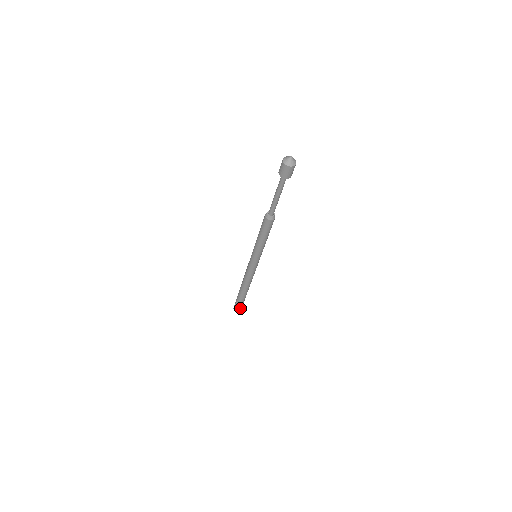
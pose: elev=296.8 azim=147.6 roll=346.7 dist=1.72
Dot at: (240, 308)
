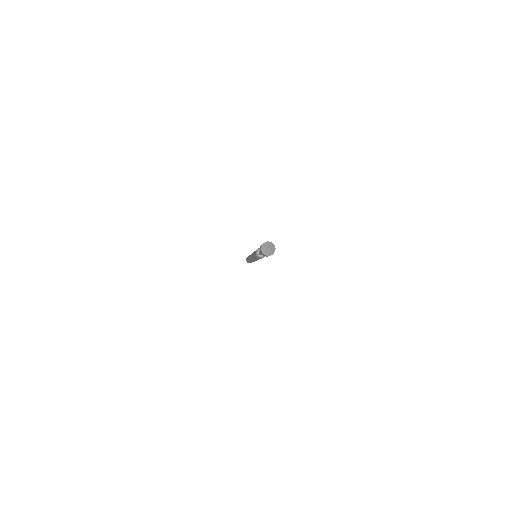
Dot at: occluded
